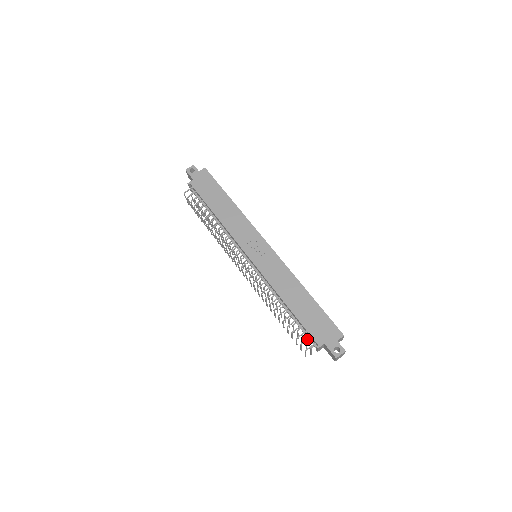
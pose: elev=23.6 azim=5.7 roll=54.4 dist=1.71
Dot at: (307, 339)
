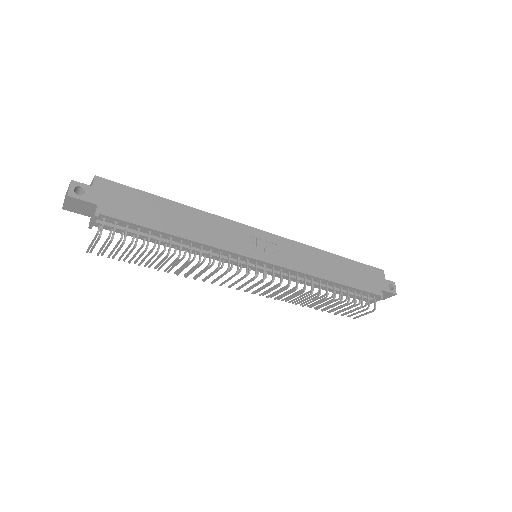
Dot at: (368, 299)
